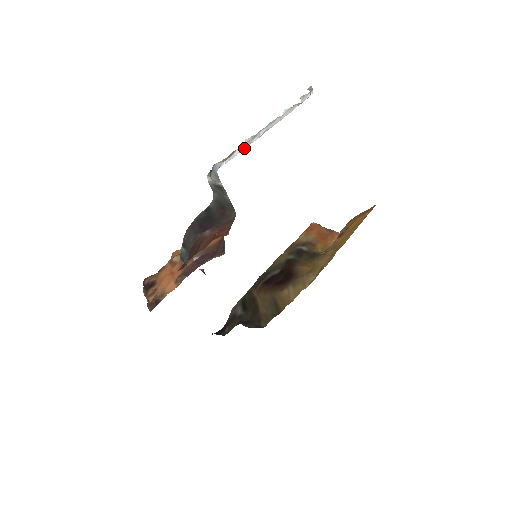
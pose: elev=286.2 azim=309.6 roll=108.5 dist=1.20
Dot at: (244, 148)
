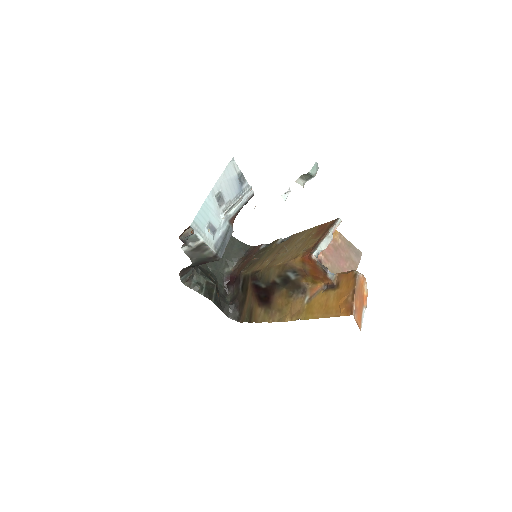
Dot at: occluded
